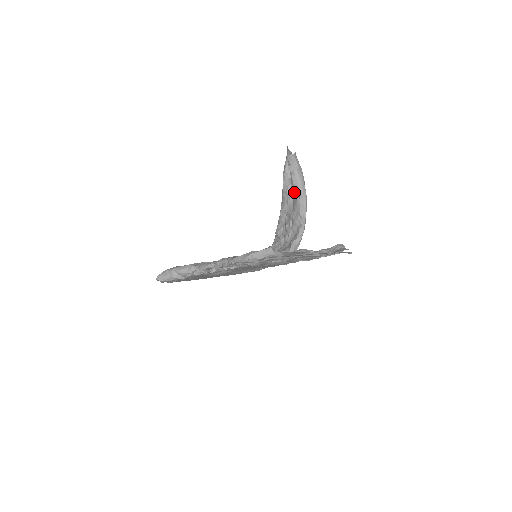
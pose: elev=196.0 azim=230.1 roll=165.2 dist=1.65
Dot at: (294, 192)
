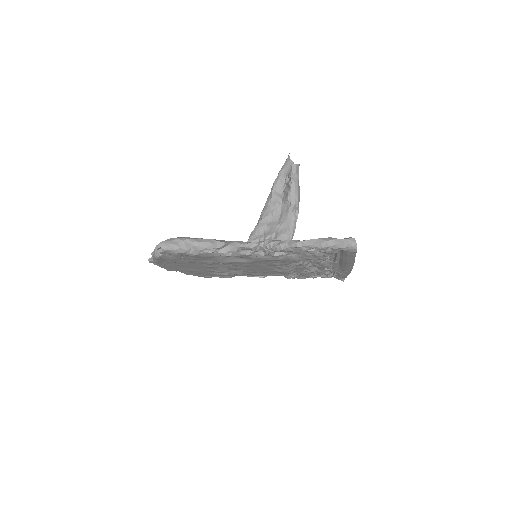
Dot at: (285, 204)
